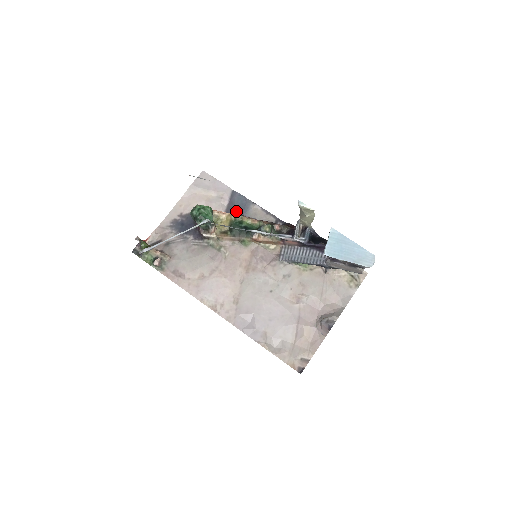
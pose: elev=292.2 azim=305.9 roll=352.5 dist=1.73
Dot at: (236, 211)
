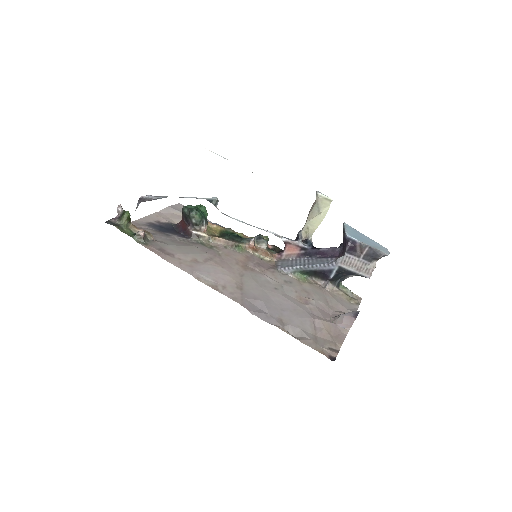
Dot at: occluded
